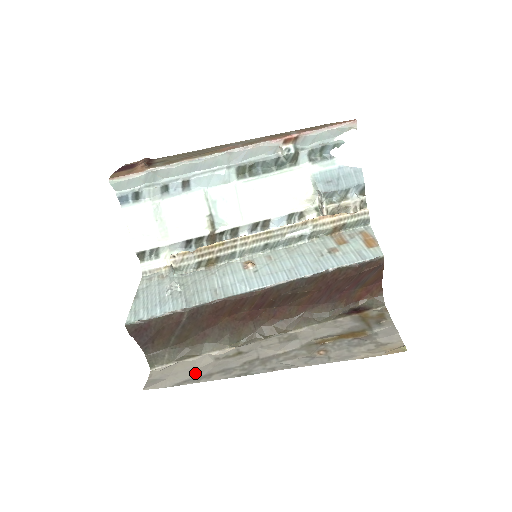
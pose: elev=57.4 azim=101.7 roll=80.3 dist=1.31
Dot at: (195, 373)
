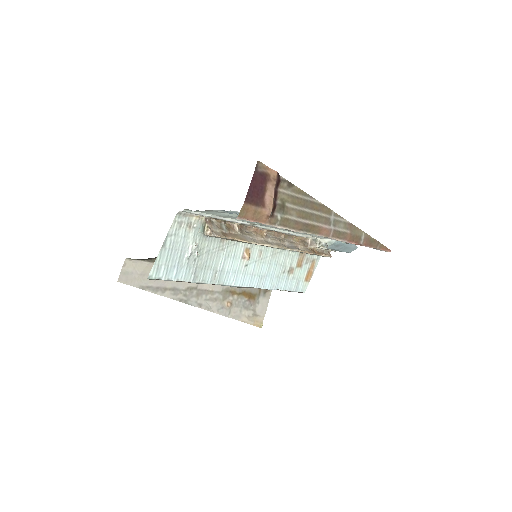
Dot at: (156, 281)
